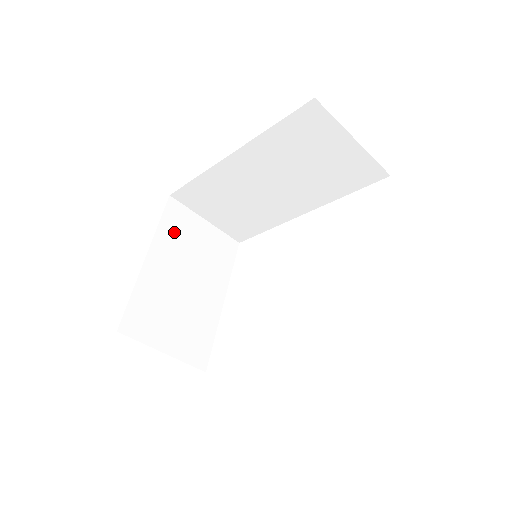
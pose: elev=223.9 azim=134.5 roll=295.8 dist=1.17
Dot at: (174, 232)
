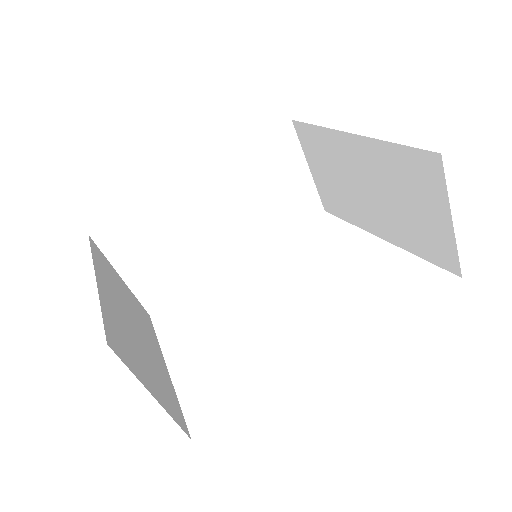
Dot at: (105, 271)
